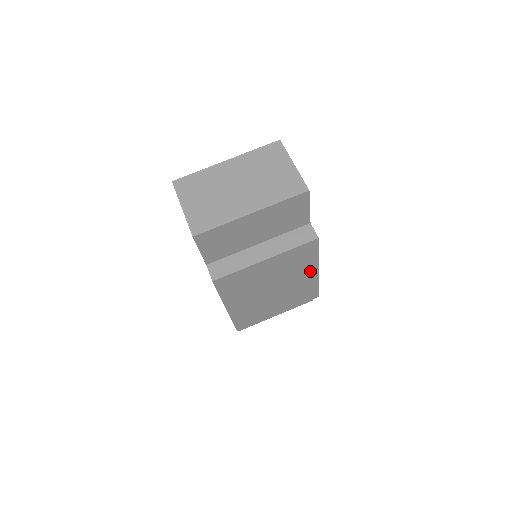
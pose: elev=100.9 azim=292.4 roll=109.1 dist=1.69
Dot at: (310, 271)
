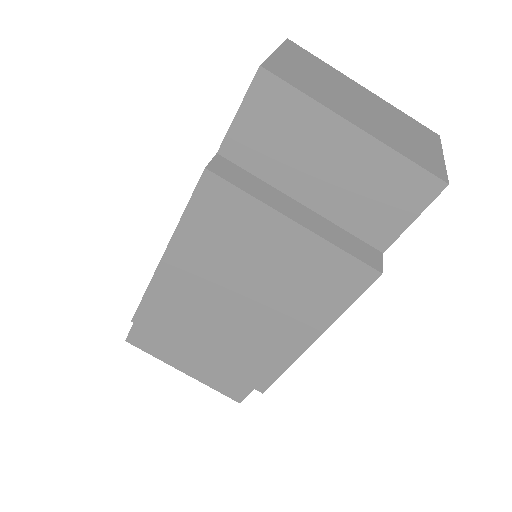
Dot at: (306, 328)
